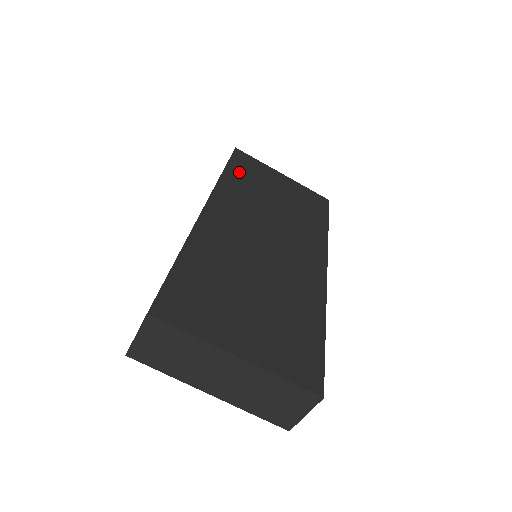
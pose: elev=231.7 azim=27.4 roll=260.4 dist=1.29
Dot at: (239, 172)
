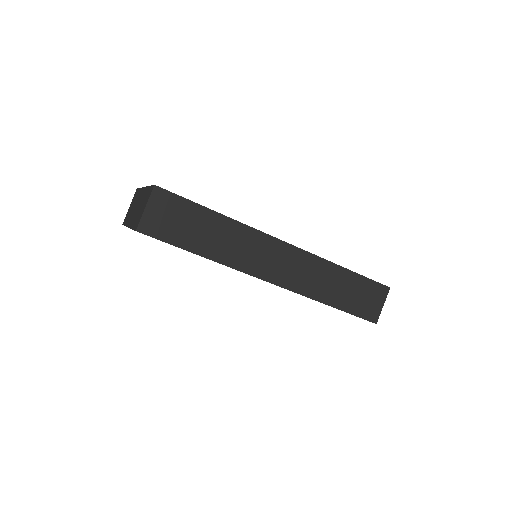
Dot at: occluded
